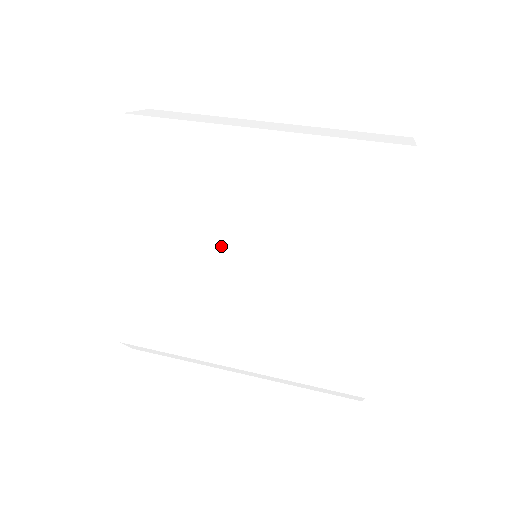
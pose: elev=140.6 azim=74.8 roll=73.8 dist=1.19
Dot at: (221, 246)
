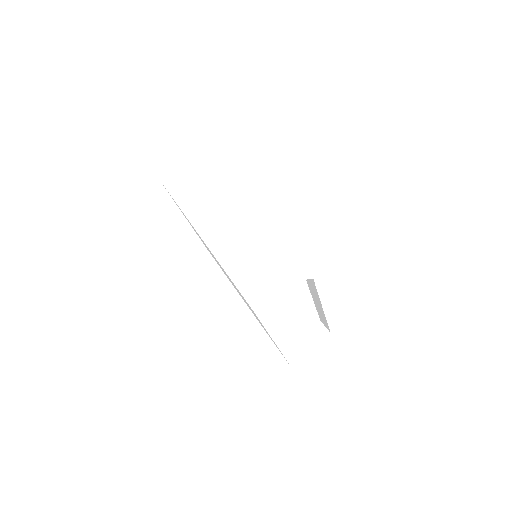
Dot at: occluded
